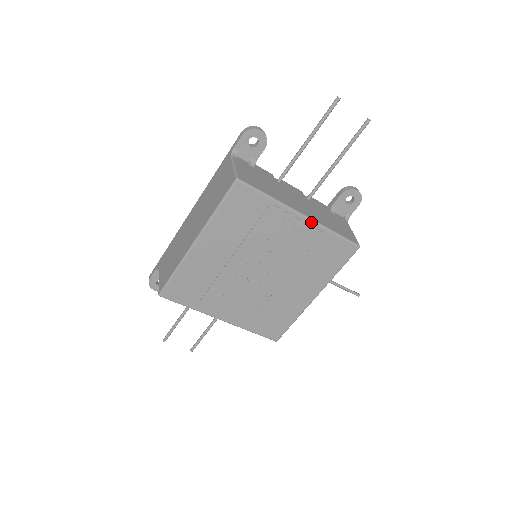
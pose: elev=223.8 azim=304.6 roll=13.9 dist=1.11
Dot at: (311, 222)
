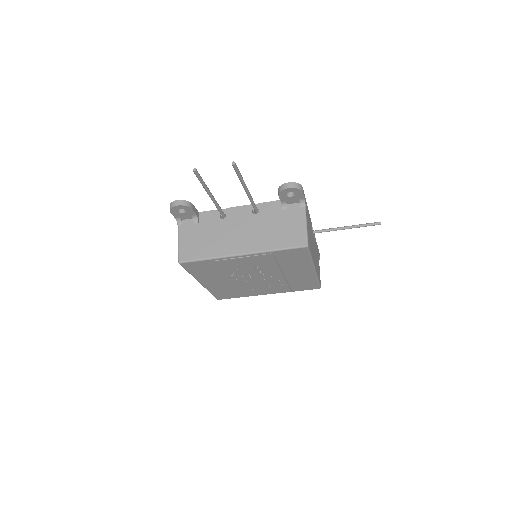
Dot at: (251, 255)
